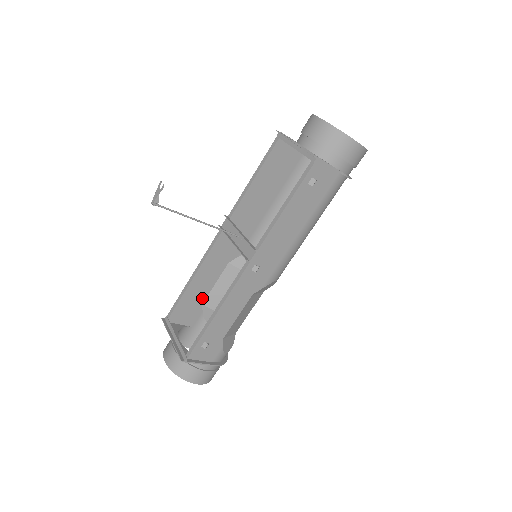
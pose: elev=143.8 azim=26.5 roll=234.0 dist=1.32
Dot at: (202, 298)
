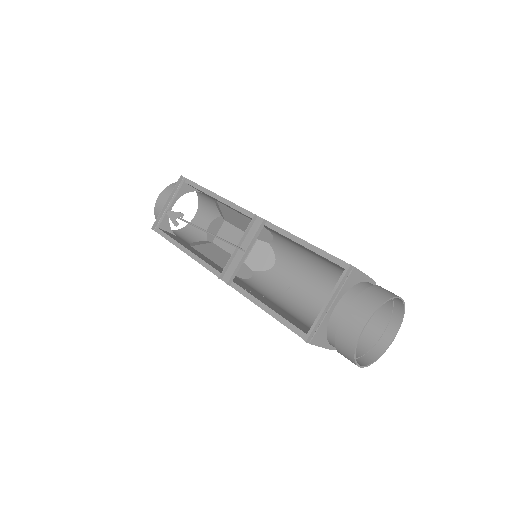
Dot at: (218, 201)
